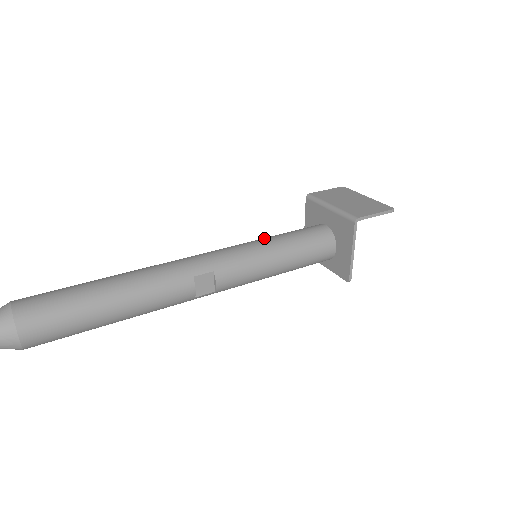
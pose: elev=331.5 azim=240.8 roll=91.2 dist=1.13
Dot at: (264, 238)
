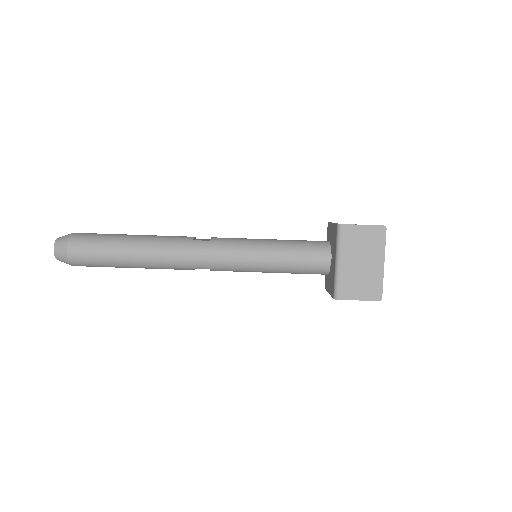
Dot at: (267, 252)
